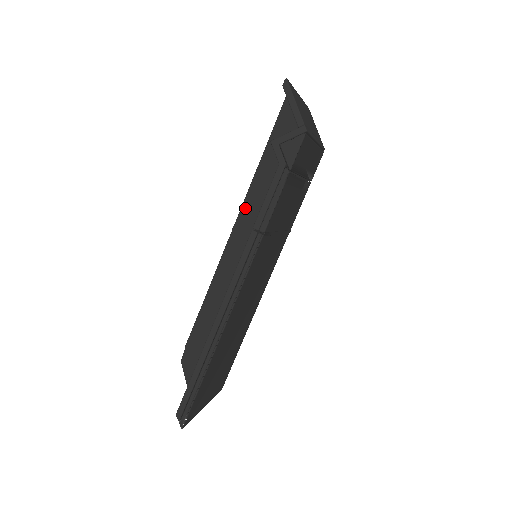
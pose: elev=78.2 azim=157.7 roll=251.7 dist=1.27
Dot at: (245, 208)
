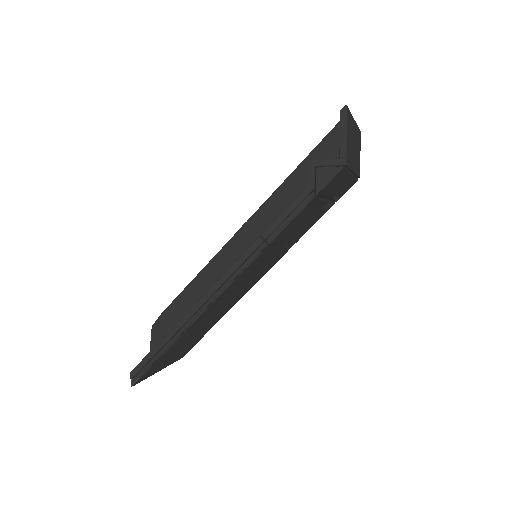
Dot at: (261, 211)
